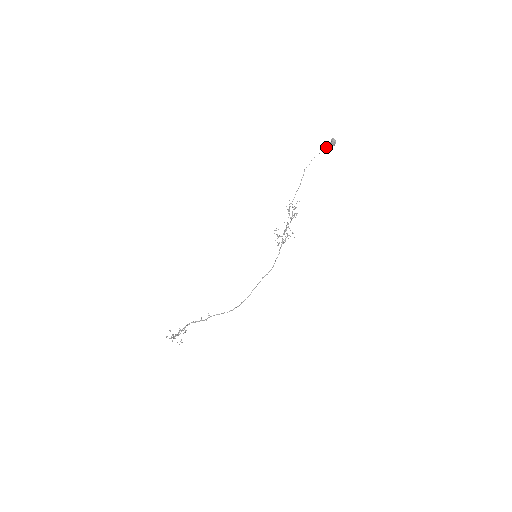
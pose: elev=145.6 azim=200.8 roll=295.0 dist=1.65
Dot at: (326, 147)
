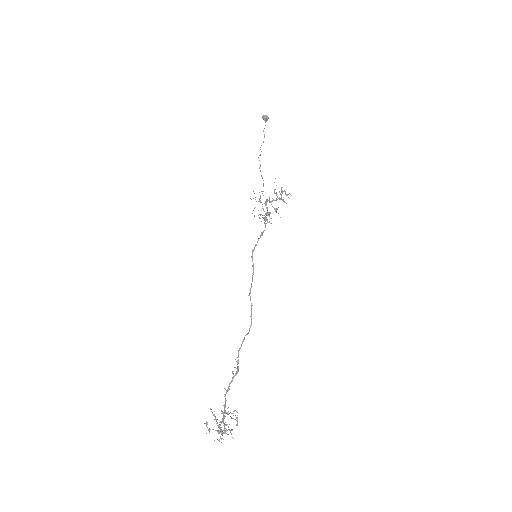
Dot at: (264, 128)
